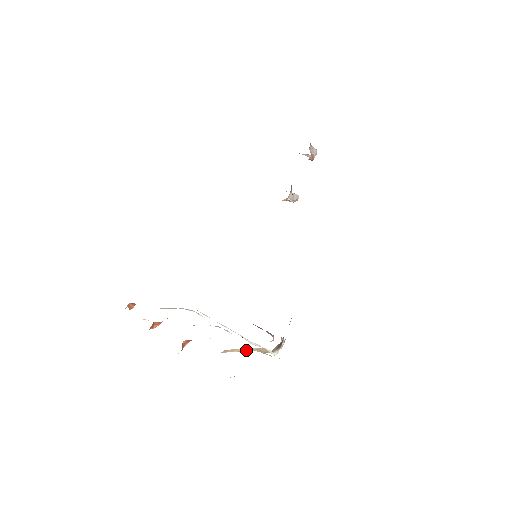
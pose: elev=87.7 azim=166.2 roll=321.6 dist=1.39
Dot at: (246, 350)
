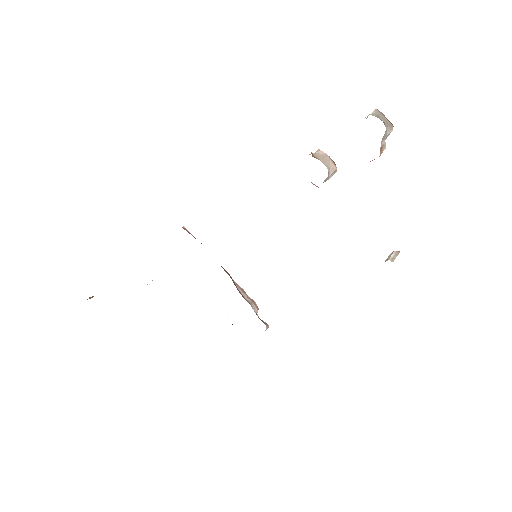
Dot at: occluded
